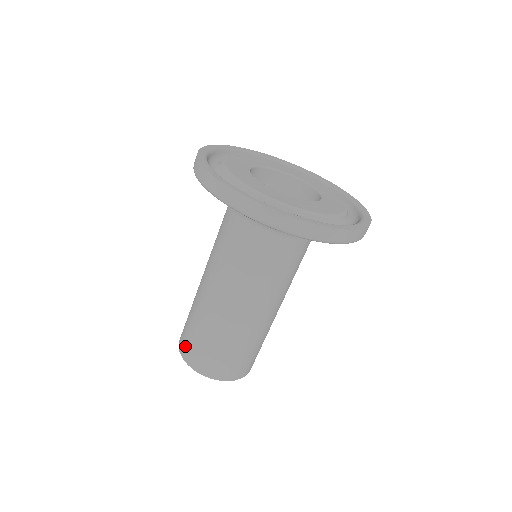
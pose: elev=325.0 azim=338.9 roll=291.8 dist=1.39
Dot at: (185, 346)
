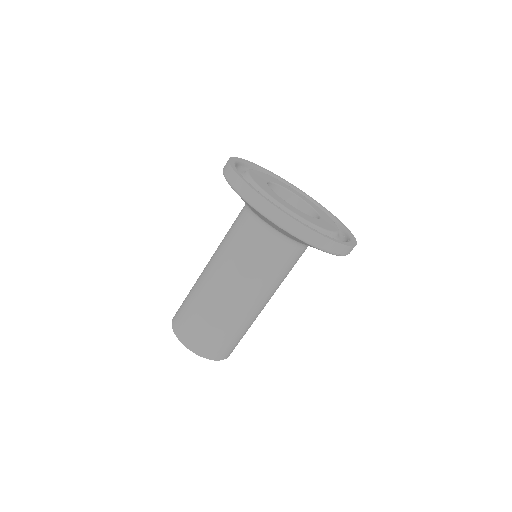
Dot at: occluded
